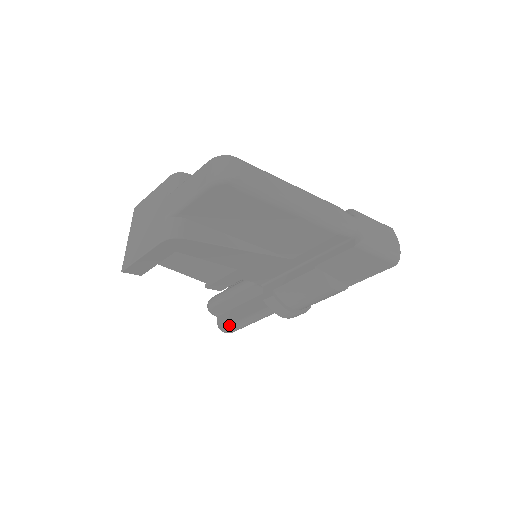
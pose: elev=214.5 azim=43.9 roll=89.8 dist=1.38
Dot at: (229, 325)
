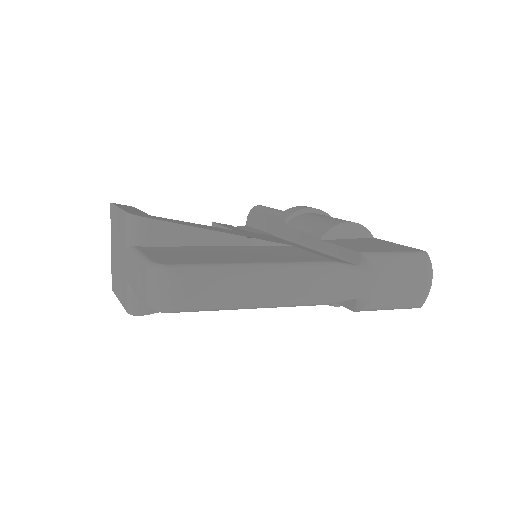
Dot at: occluded
